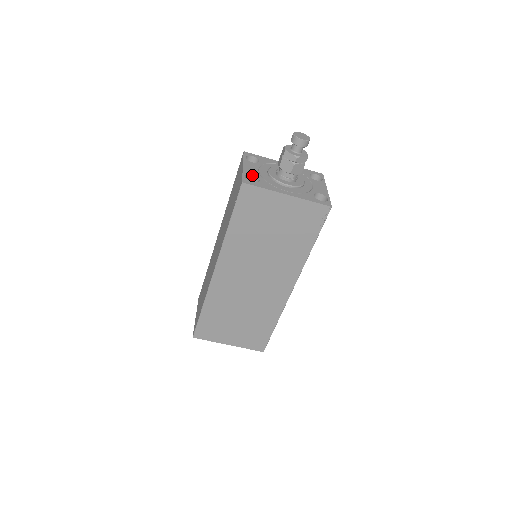
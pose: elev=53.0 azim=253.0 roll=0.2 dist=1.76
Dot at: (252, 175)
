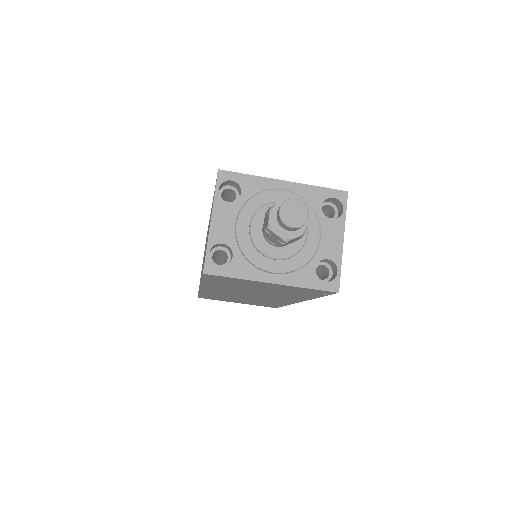
Dot at: (222, 243)
